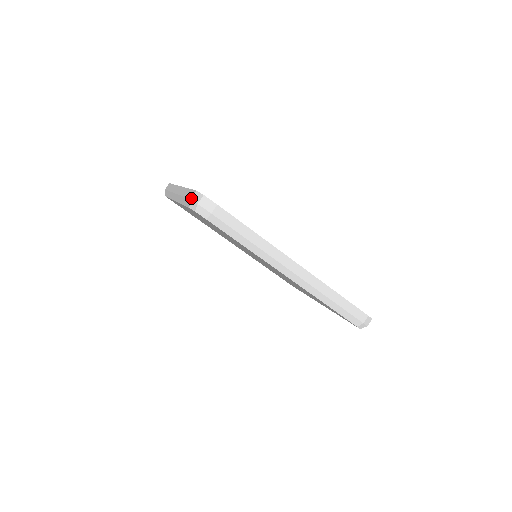
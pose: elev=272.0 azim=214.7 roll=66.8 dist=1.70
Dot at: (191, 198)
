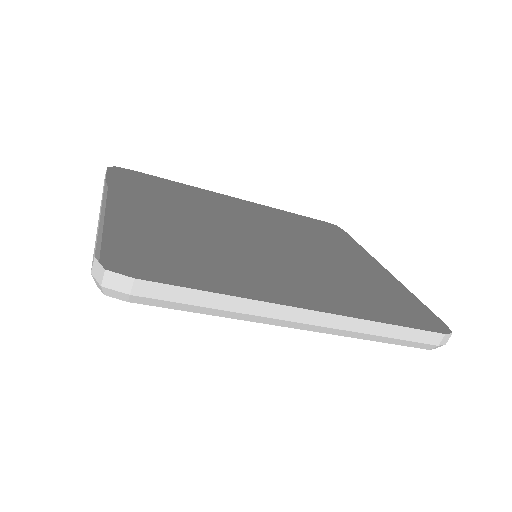
Dot at: (91, 272)
